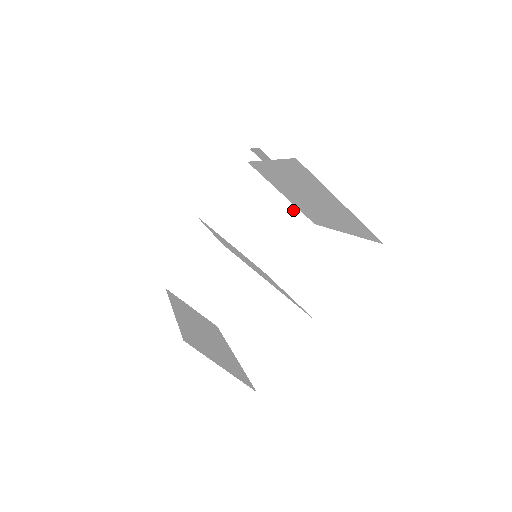
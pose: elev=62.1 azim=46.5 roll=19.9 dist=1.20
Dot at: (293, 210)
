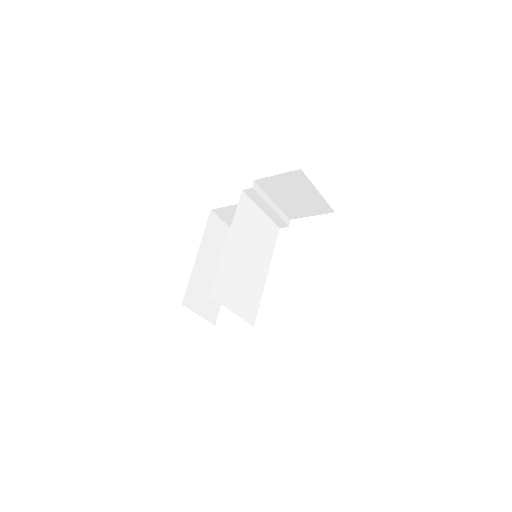
Dot at: (320, 208)
